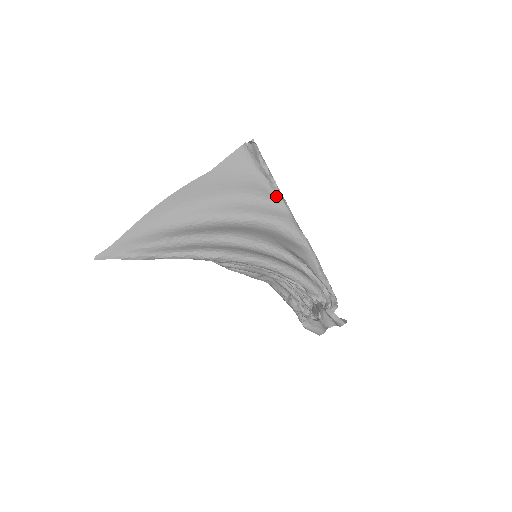
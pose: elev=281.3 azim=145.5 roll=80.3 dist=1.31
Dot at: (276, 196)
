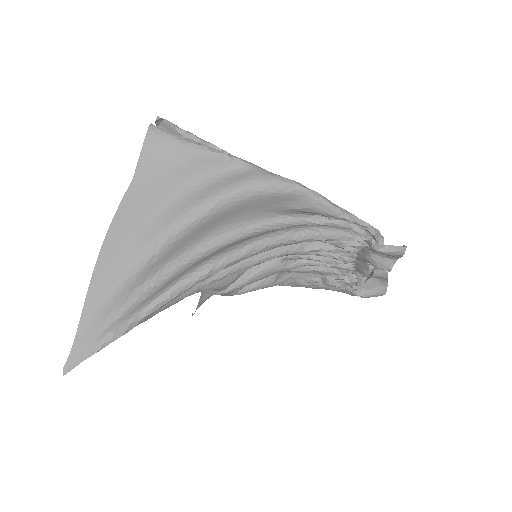
Dot at: (226, 158)
